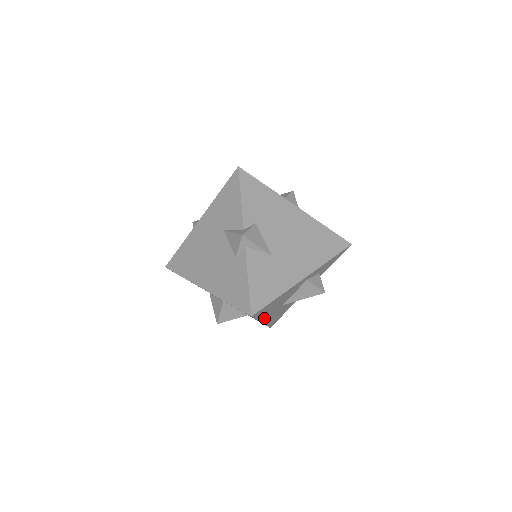
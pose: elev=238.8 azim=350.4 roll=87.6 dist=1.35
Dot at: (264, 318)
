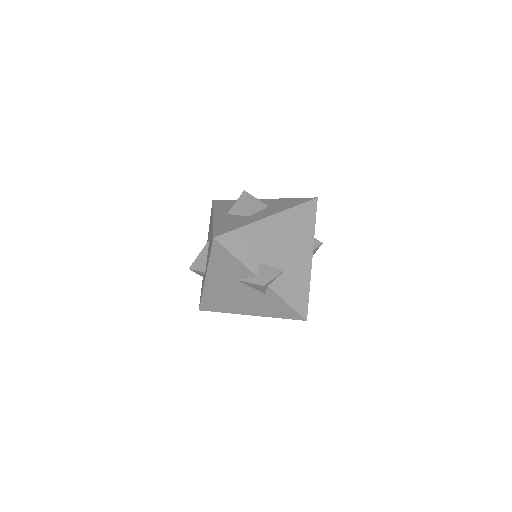
Dot at: occluded
